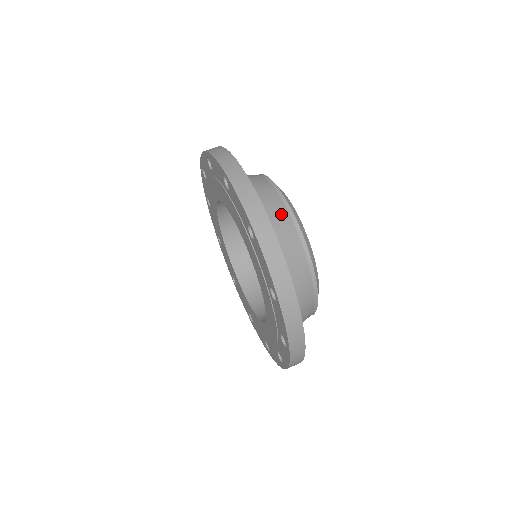
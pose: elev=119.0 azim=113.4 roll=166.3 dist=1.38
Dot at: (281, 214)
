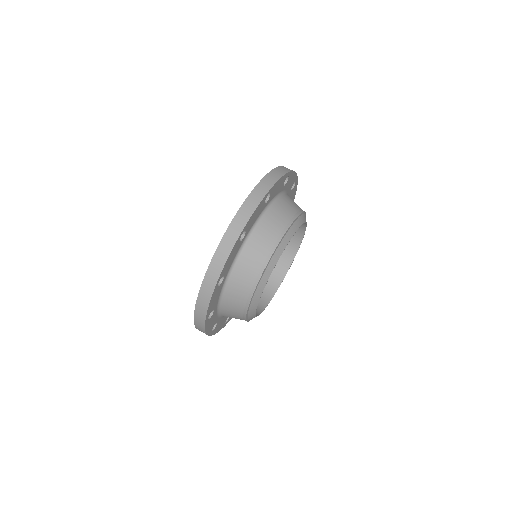
Dot at: (285, 215)
